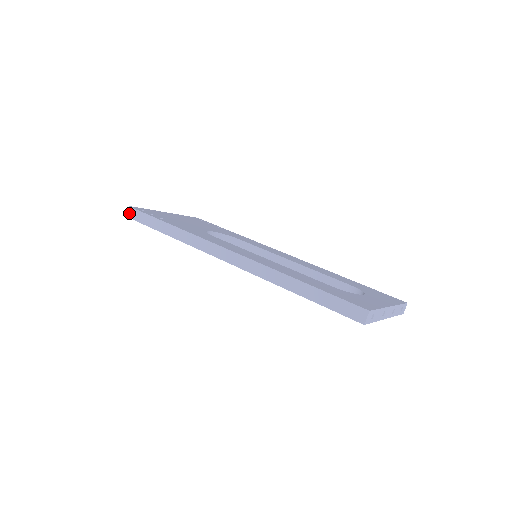
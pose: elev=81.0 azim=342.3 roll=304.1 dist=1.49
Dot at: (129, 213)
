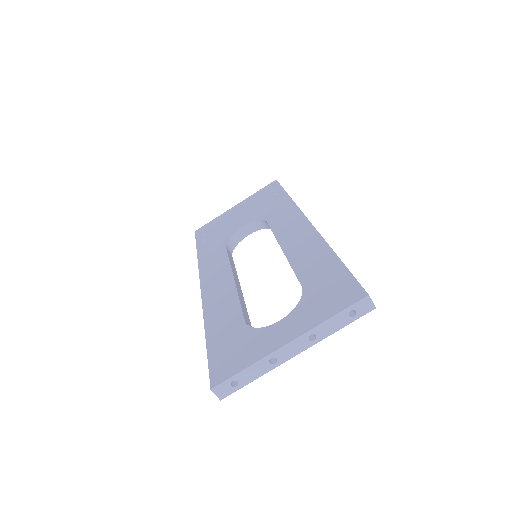
Dot at: occluded
